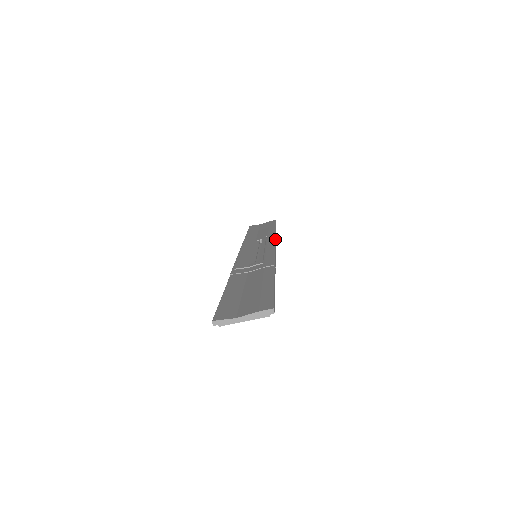
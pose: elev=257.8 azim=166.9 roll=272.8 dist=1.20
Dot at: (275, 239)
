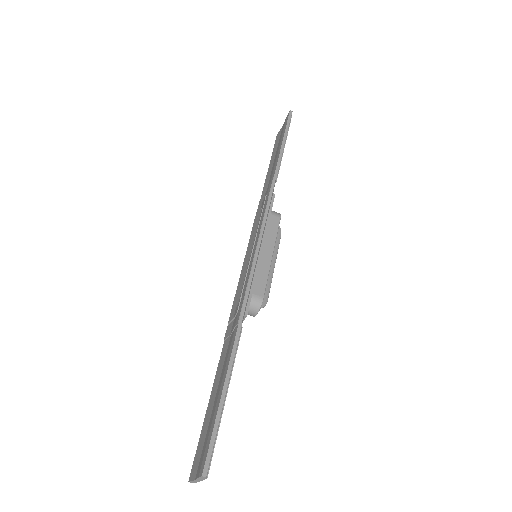
Dot at: (265, 211)
